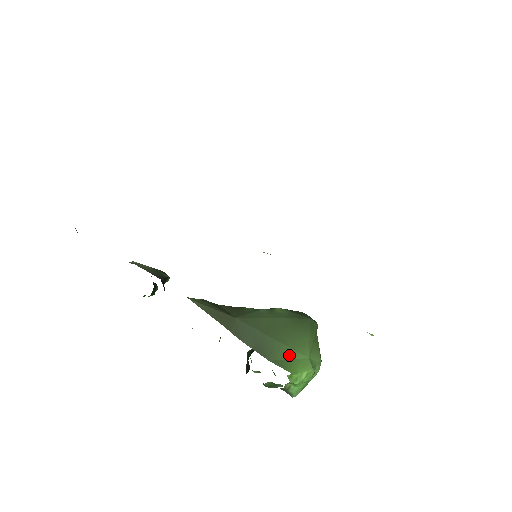
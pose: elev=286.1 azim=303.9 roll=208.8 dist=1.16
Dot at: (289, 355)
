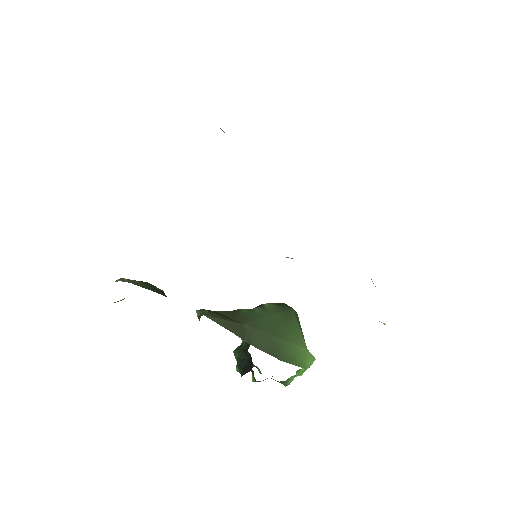
Dot at: (294, 350)
